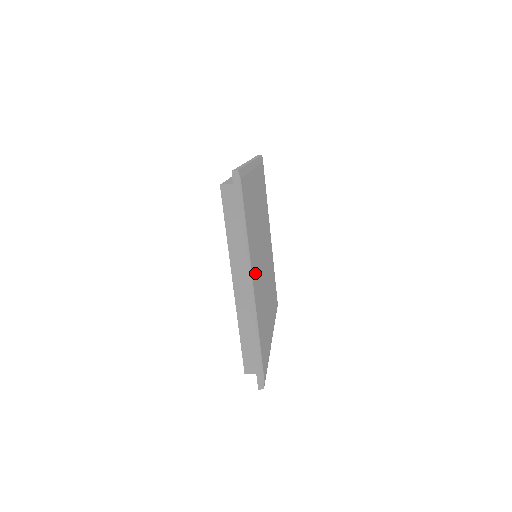
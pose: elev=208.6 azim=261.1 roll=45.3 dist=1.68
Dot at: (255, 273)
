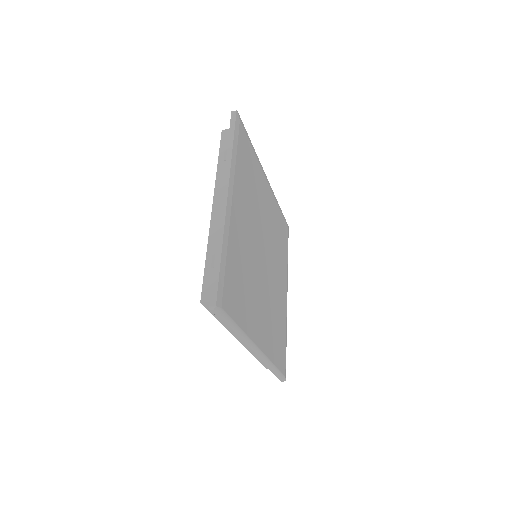
Dot at: (258, 325)
